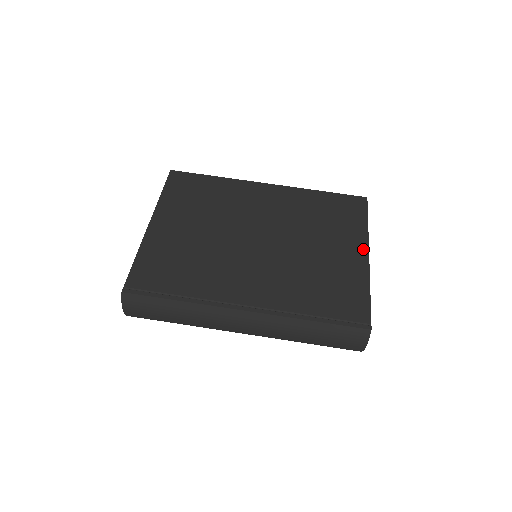
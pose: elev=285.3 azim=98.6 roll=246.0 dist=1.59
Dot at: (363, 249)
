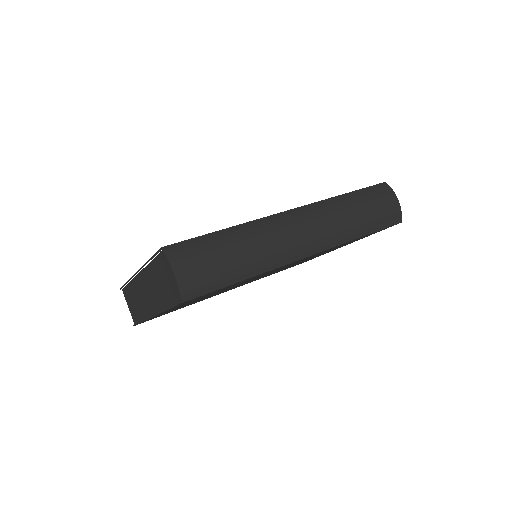
Dot at: occluded
